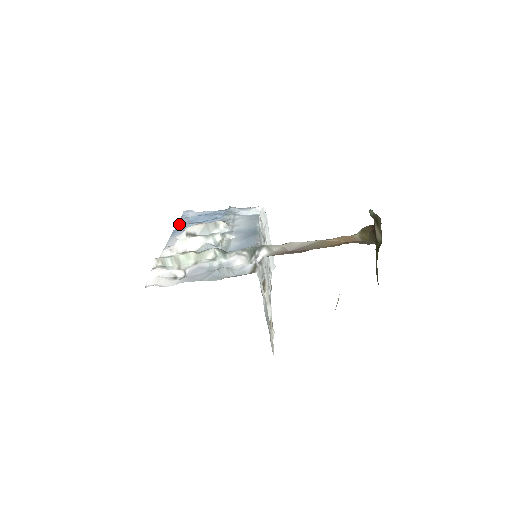
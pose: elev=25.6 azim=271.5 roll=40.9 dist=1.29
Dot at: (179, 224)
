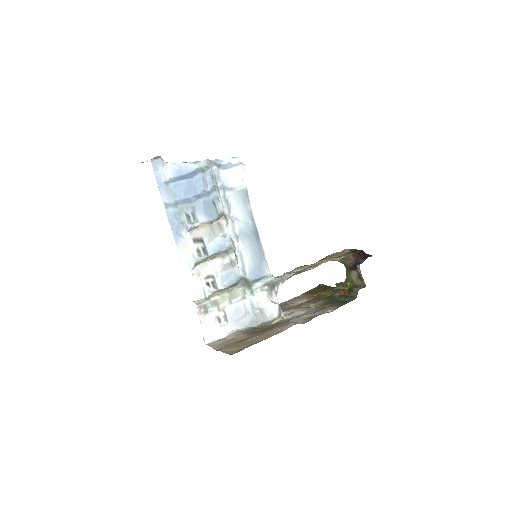
Dot at: (169, 208)
